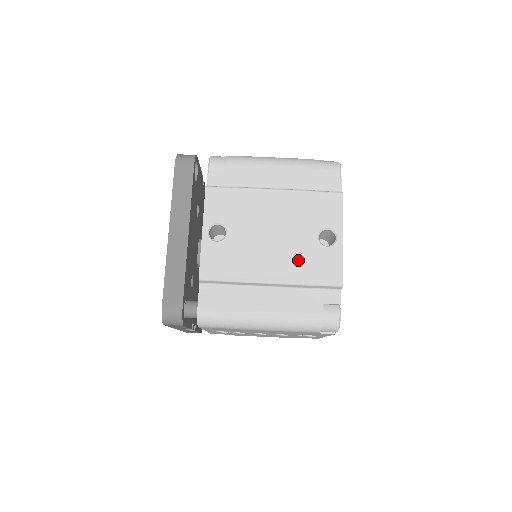
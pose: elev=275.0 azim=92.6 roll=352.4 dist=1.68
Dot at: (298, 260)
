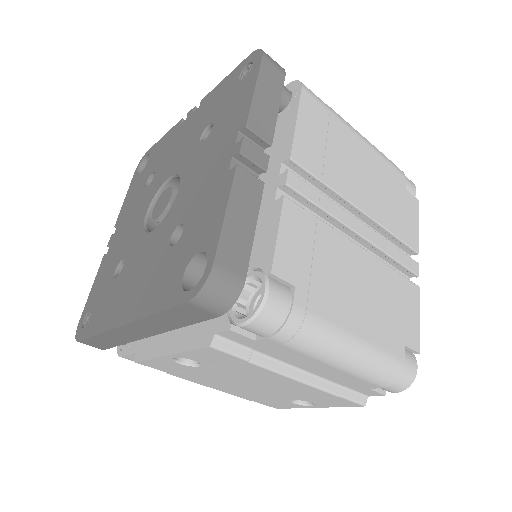
Dot at: (255, 396)
